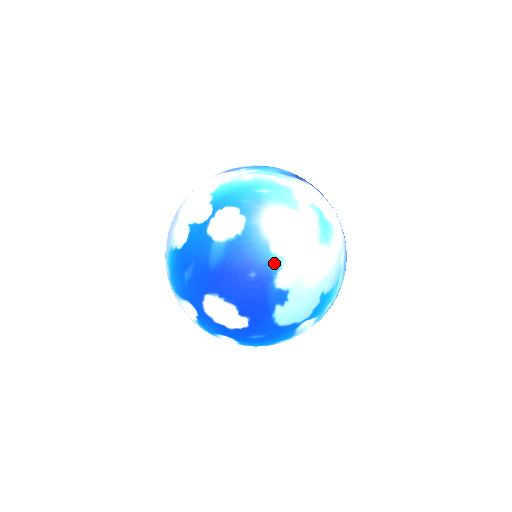
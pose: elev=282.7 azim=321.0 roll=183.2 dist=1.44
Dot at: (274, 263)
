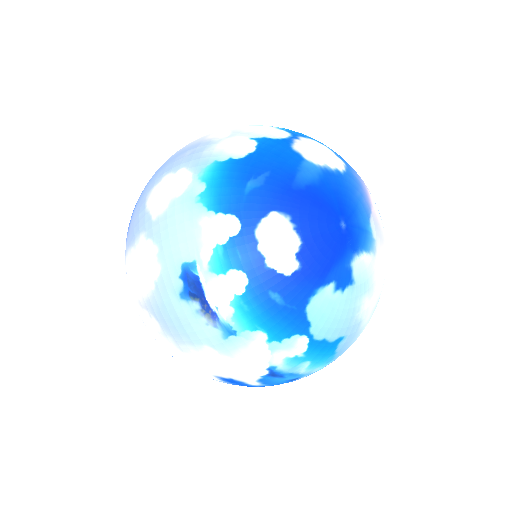
Dot at: (366, 237)
